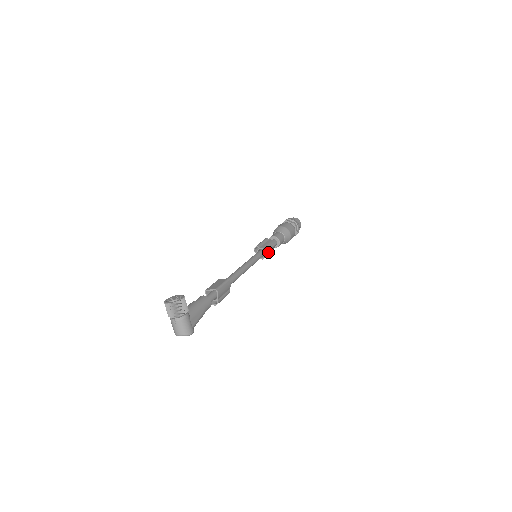
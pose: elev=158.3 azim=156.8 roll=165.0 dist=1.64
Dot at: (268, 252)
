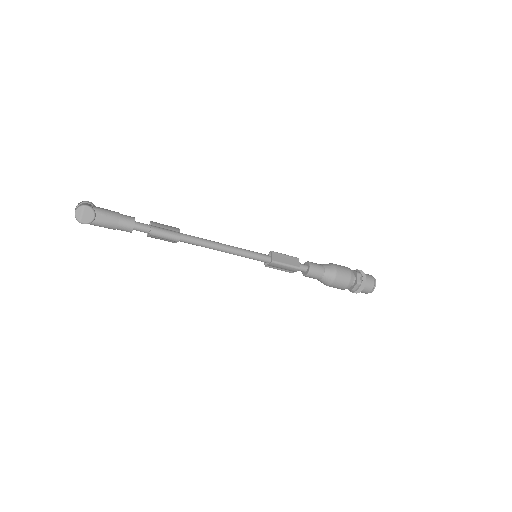
Dot at: (278, 256)
